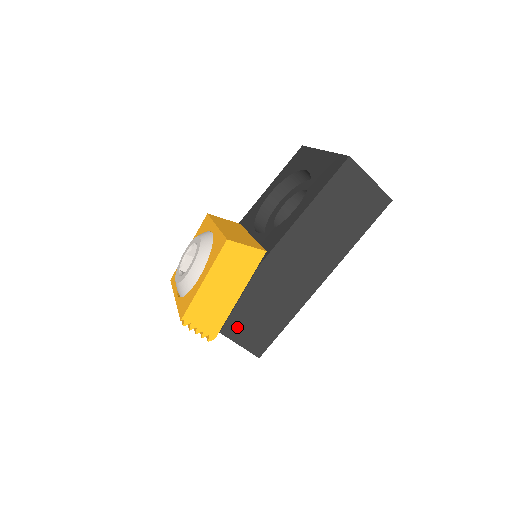
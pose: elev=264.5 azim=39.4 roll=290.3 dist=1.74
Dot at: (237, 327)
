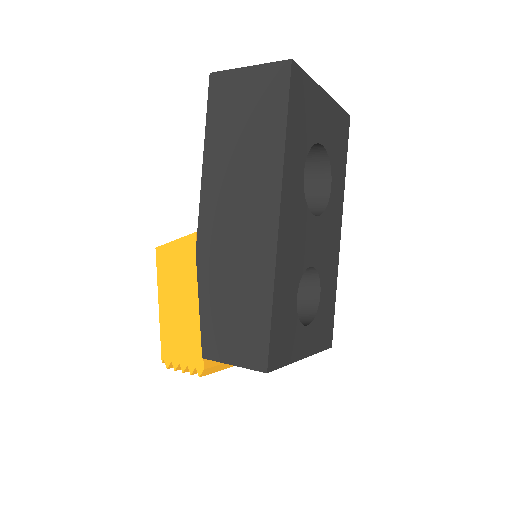
Dot at: (216, 341)
